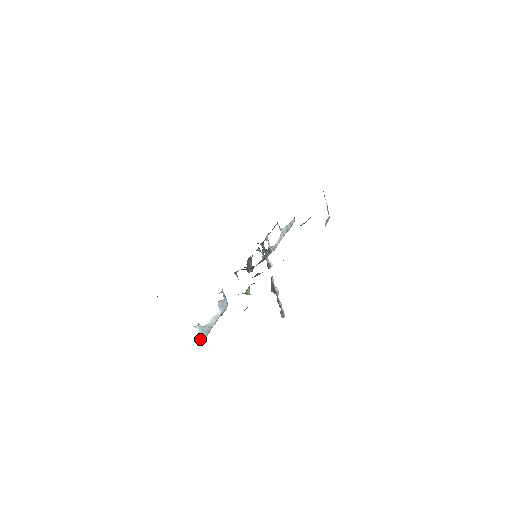
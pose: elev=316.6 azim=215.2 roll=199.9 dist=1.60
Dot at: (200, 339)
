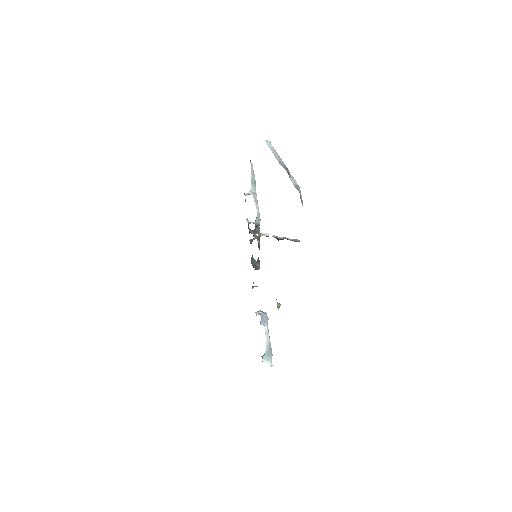
Dot at: (270, 362)
